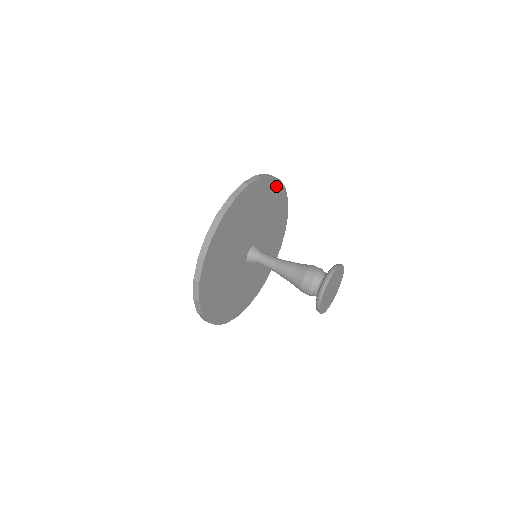
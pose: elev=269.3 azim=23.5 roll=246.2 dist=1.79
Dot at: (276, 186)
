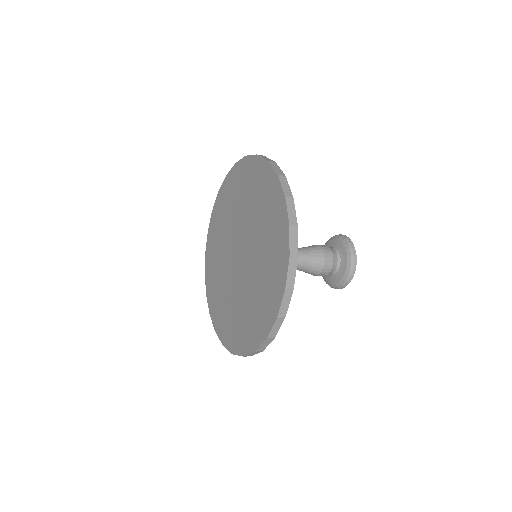
Dot at: occluded
